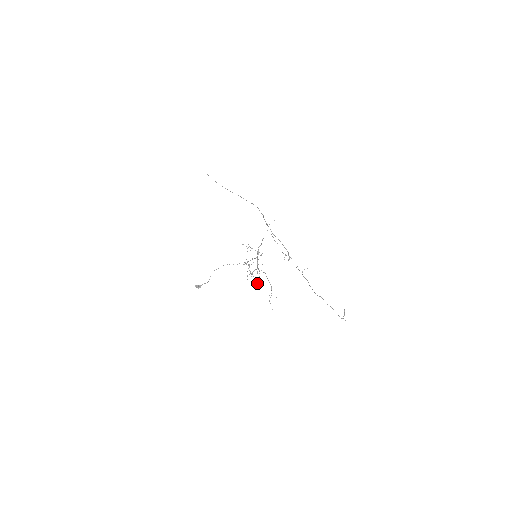
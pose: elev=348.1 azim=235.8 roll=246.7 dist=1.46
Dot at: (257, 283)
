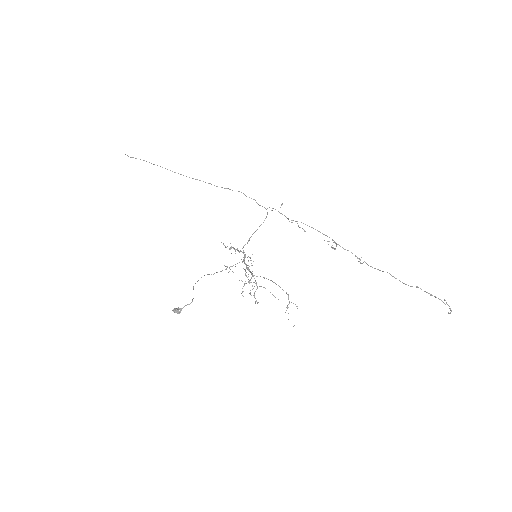
Dot at: (254, 295)
